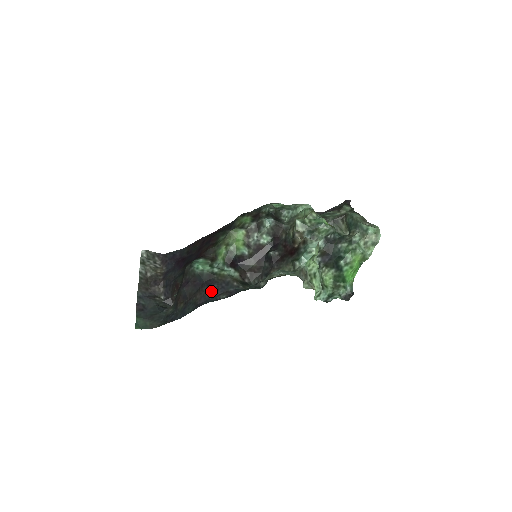
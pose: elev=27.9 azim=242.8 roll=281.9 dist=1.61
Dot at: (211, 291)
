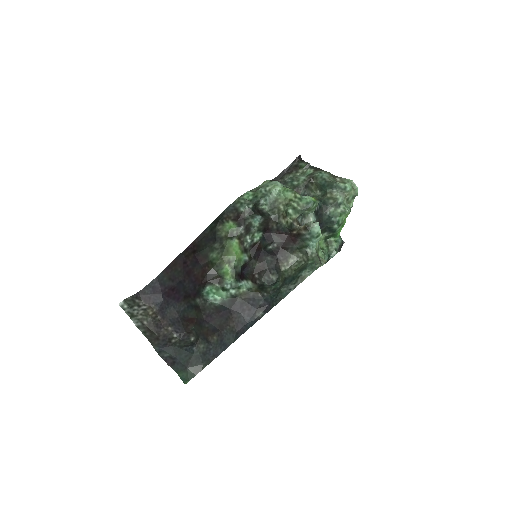
Dot at: (244, 315)
